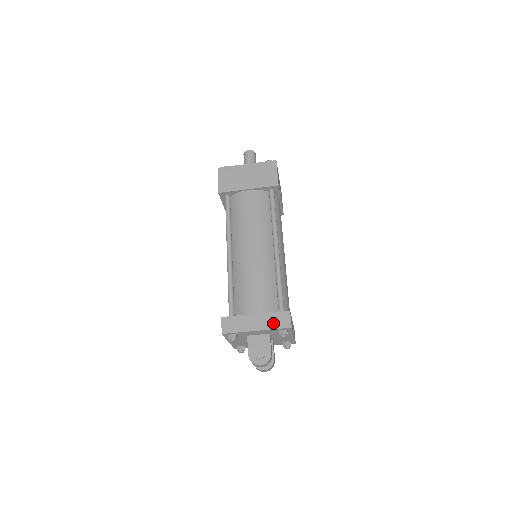
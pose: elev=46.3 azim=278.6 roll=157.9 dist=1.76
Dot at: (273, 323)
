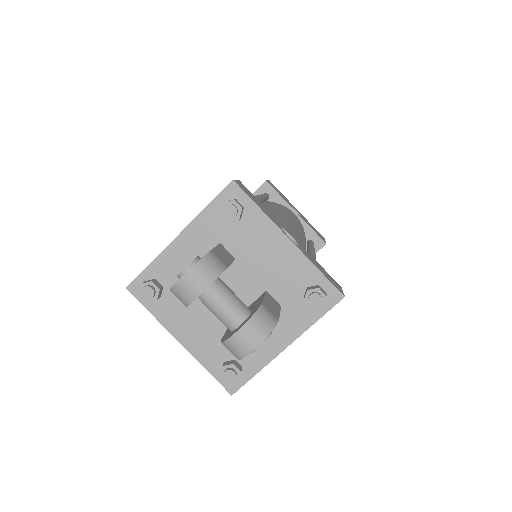
Dot at: occluded
